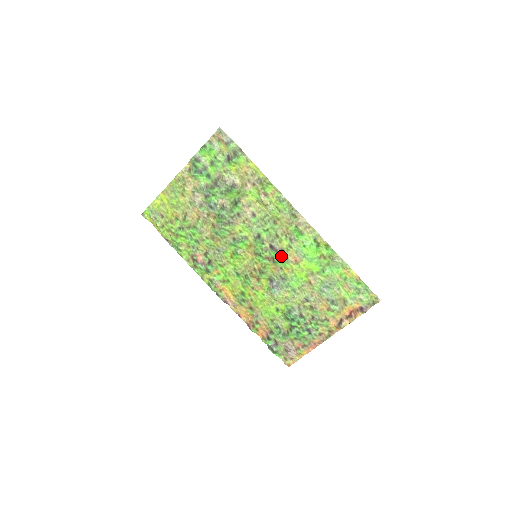
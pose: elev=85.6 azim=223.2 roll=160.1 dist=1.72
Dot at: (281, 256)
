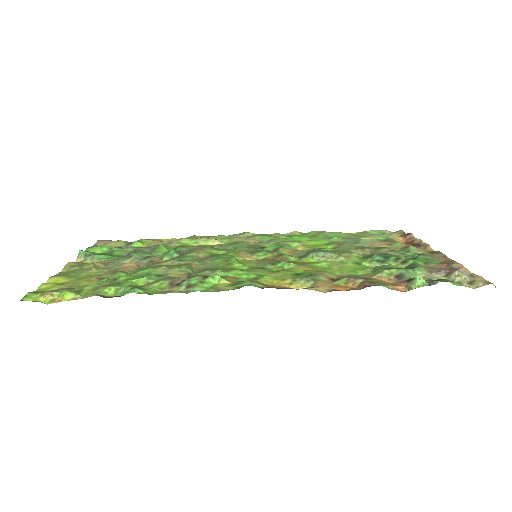
Dot at: (279, 244)
